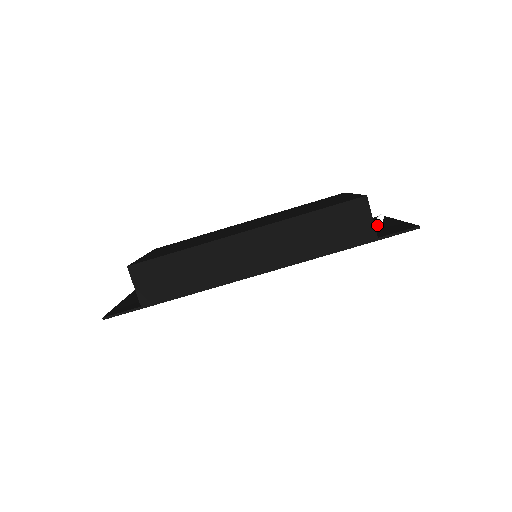
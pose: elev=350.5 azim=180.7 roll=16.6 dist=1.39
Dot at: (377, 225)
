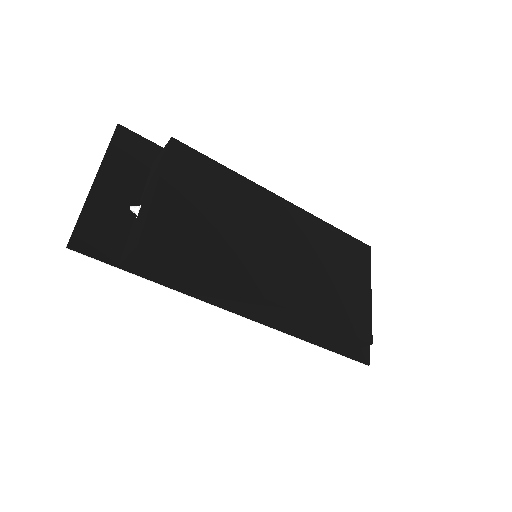
Dot at: occluded
